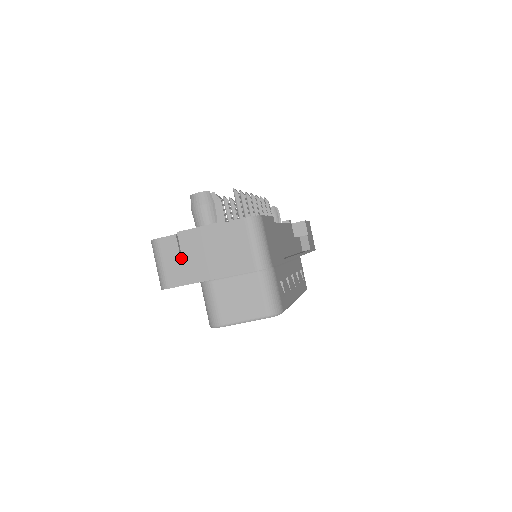
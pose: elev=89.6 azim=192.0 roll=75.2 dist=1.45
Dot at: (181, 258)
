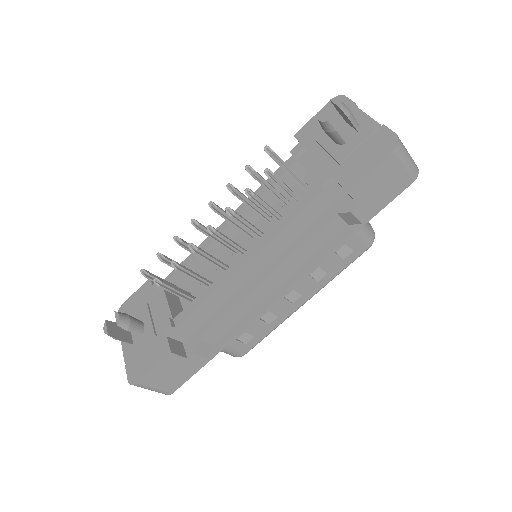
Dot at: occluded
